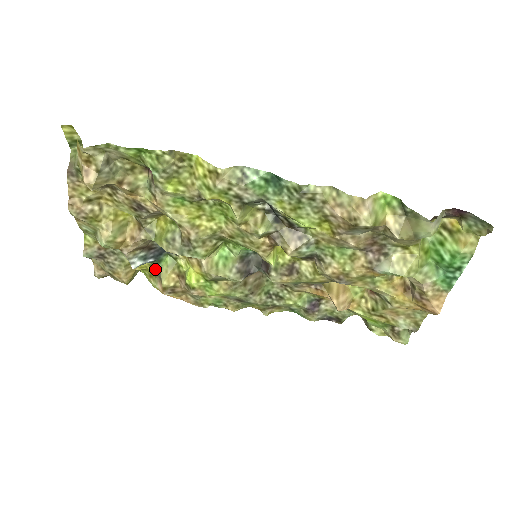
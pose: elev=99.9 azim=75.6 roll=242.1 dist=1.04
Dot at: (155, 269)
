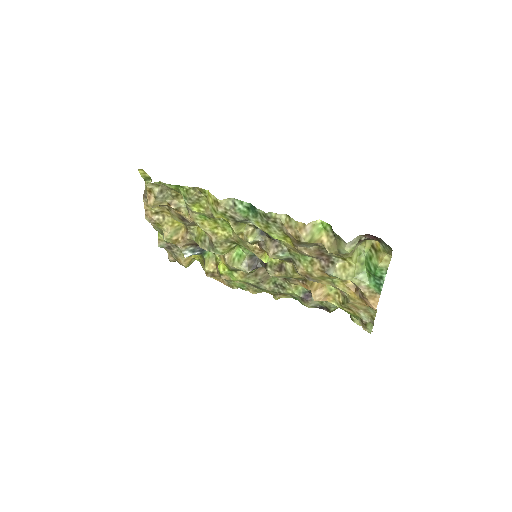
Dot at: (203, 259)
